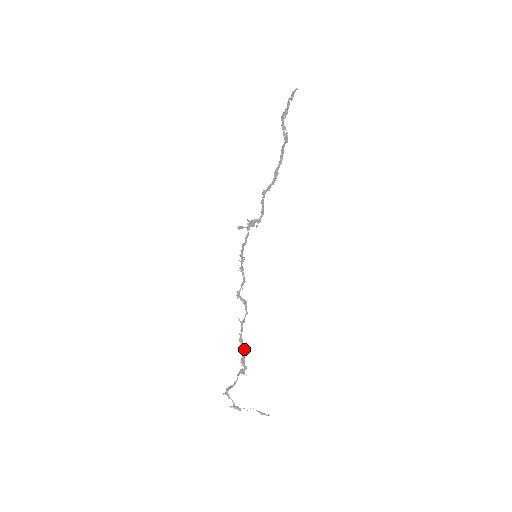
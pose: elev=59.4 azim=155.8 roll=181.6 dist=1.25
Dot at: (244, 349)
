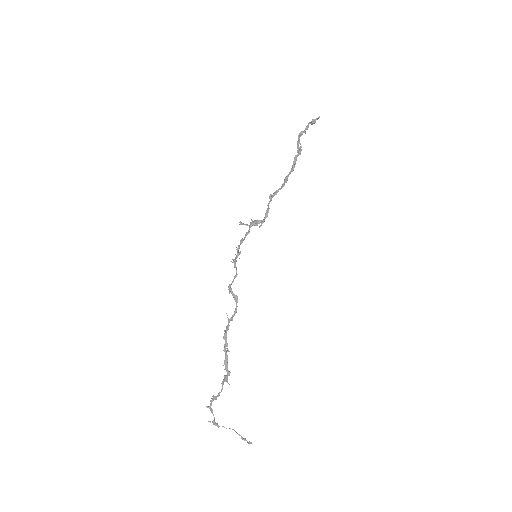
Dot at: occluded
